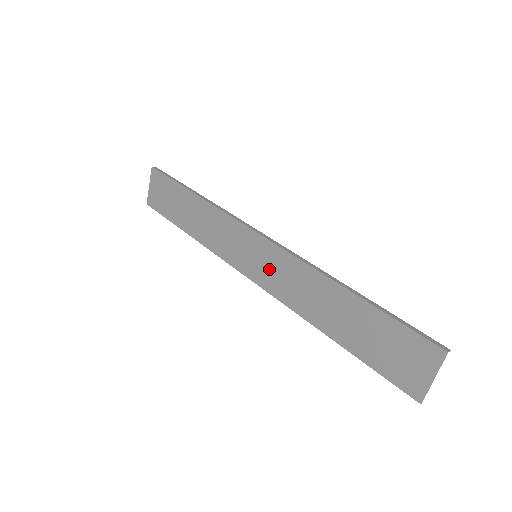
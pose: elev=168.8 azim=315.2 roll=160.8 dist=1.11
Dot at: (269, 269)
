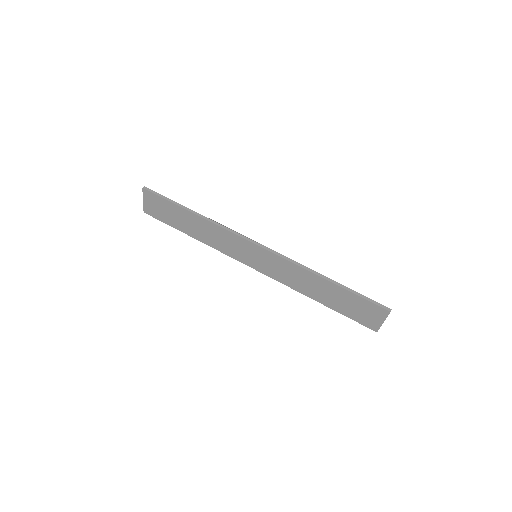
Dot at: (269, 265)
